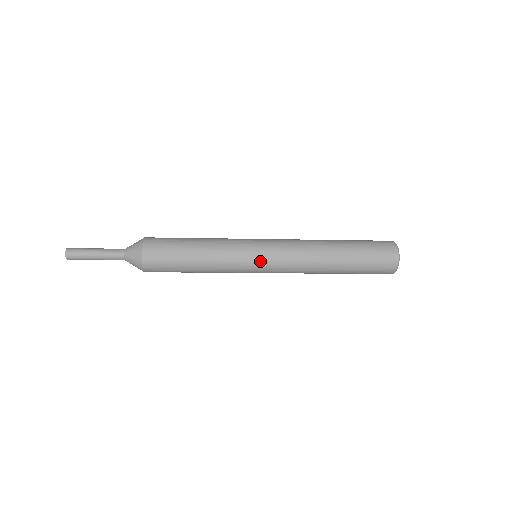
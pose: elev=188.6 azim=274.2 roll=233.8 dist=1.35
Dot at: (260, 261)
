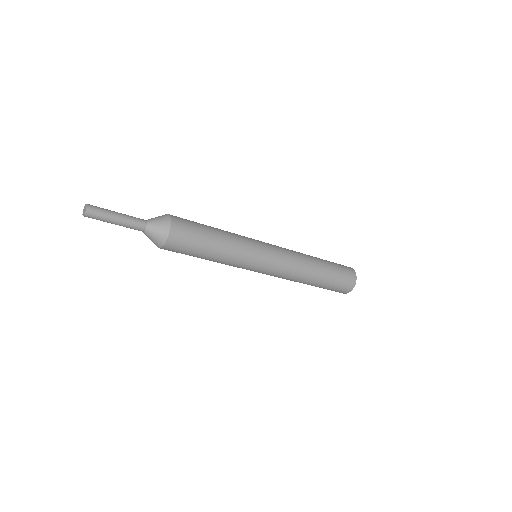
Dot at: (263, 267)
